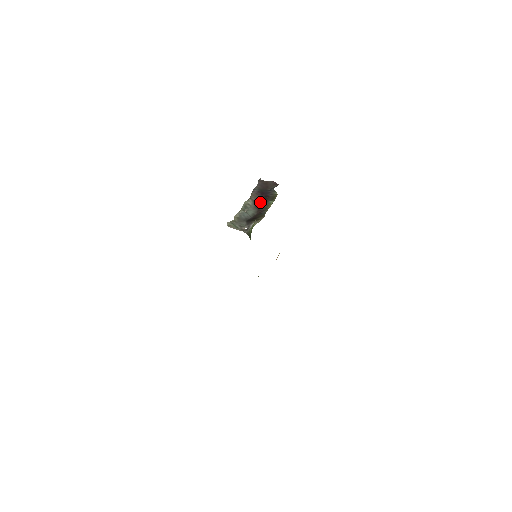
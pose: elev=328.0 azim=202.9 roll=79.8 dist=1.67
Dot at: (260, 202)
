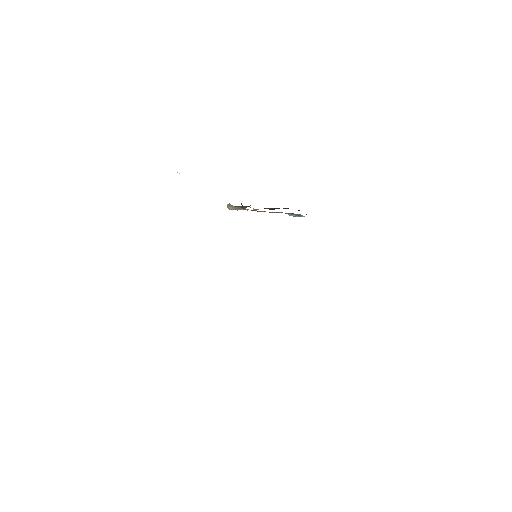
Dot at: occluded
